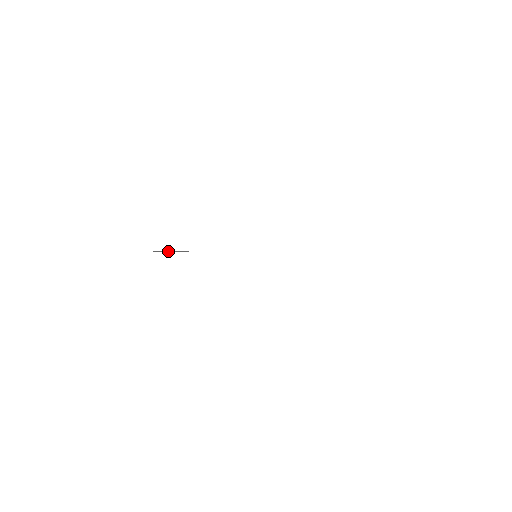
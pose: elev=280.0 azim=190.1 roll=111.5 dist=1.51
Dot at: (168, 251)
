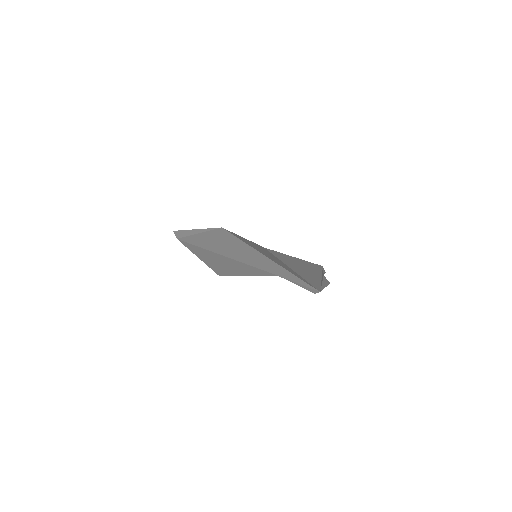
Dot at: (189, 233)
